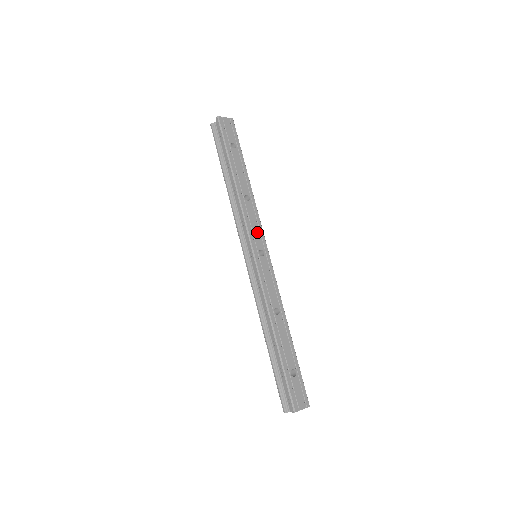
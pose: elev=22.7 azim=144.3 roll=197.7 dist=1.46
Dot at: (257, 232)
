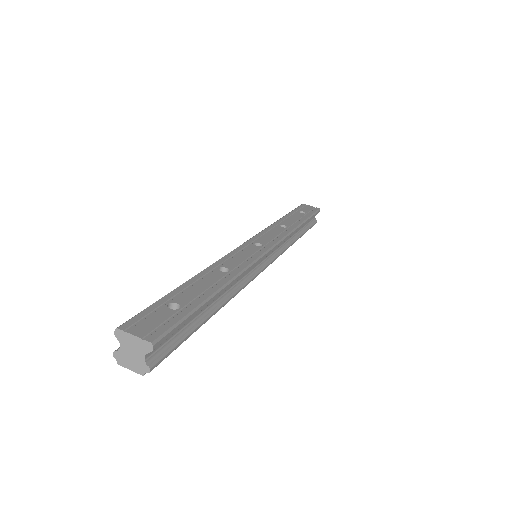
Dot at: (270, 238)
